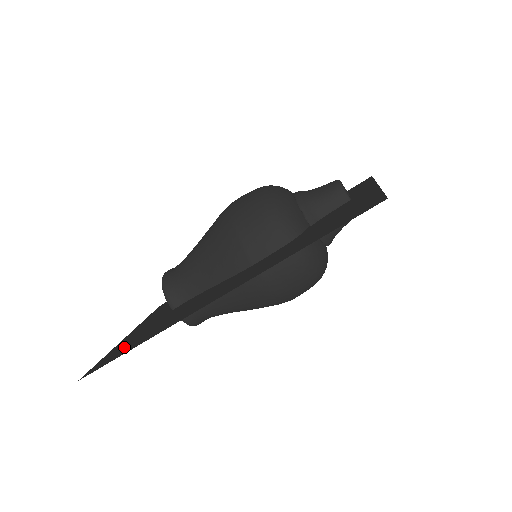
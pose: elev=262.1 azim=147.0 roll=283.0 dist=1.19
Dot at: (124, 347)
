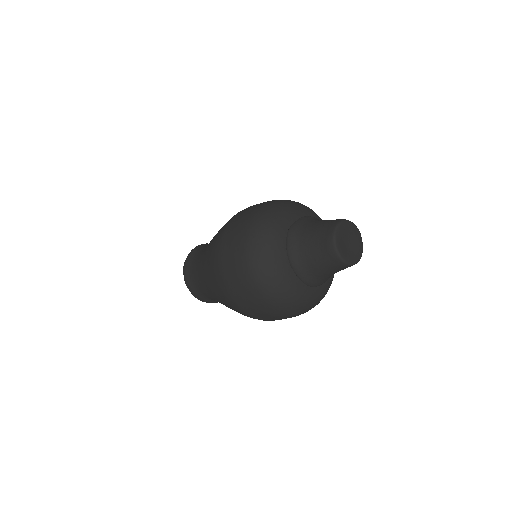
Dot at: occluded
